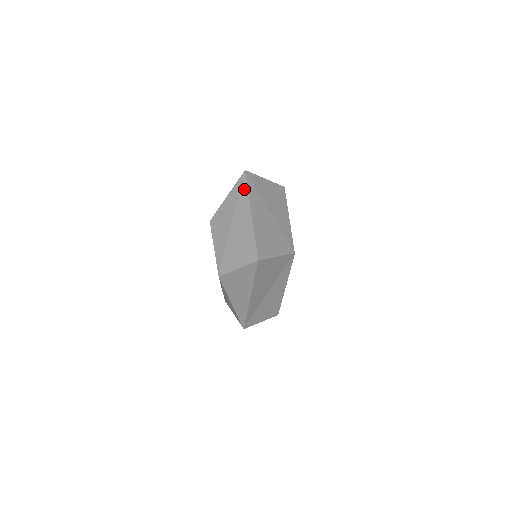
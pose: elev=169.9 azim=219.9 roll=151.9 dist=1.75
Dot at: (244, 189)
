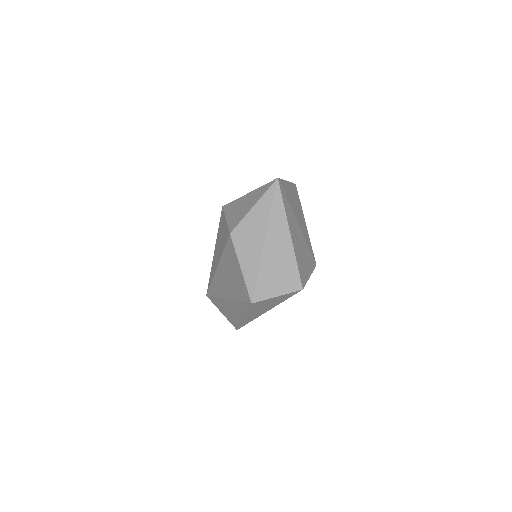
Dot at: (278, 202)
